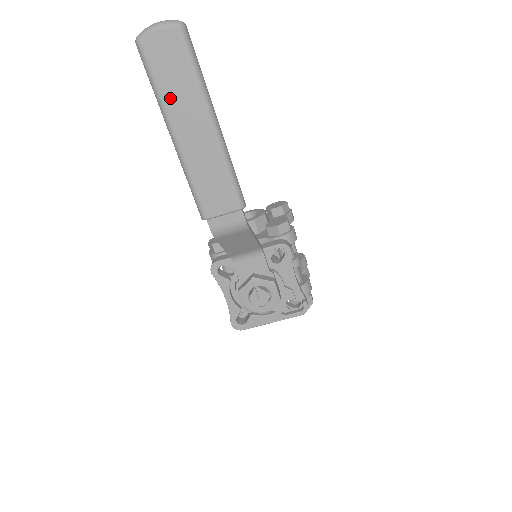
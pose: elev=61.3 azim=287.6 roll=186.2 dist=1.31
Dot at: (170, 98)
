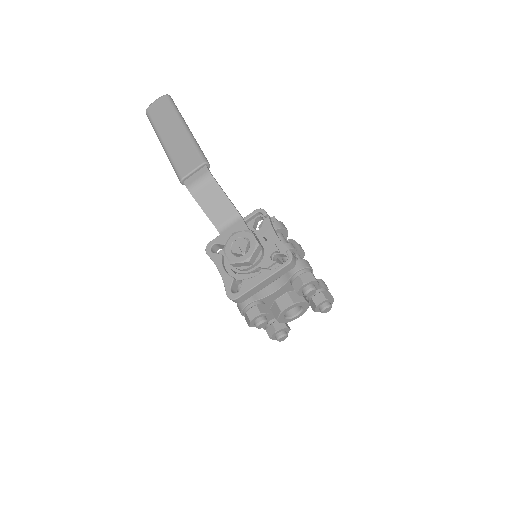
Dot at: (160, 125)
